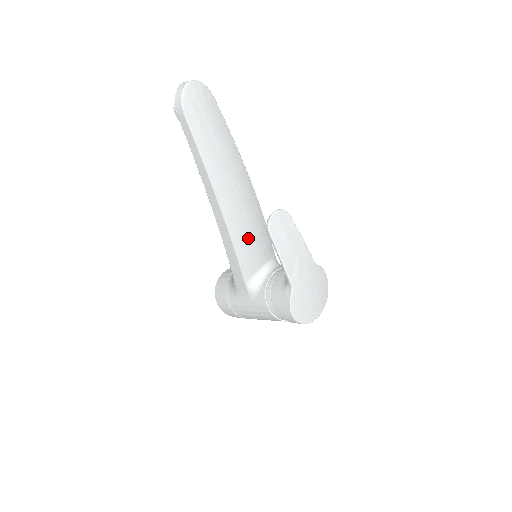
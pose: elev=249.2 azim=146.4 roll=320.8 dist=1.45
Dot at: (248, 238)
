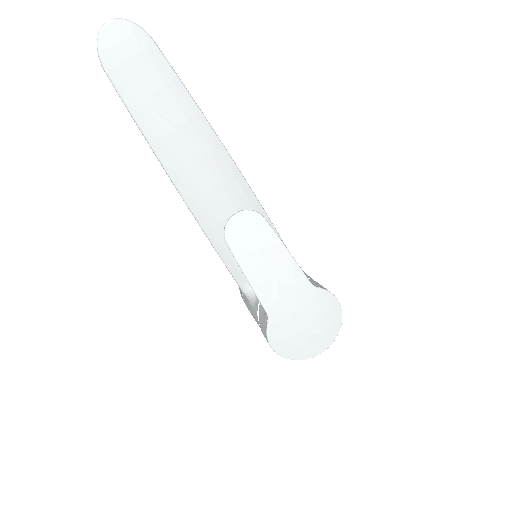
Dot at: occluded
